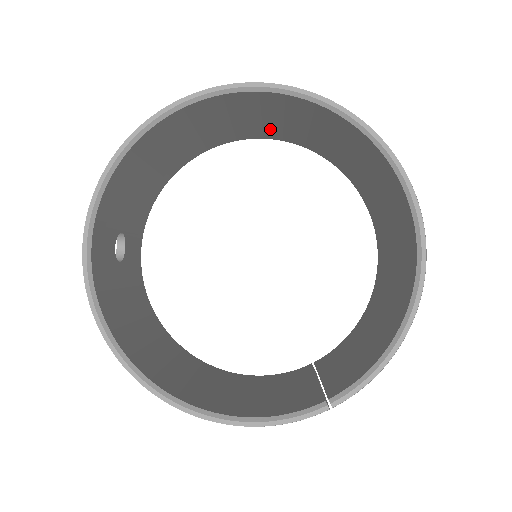
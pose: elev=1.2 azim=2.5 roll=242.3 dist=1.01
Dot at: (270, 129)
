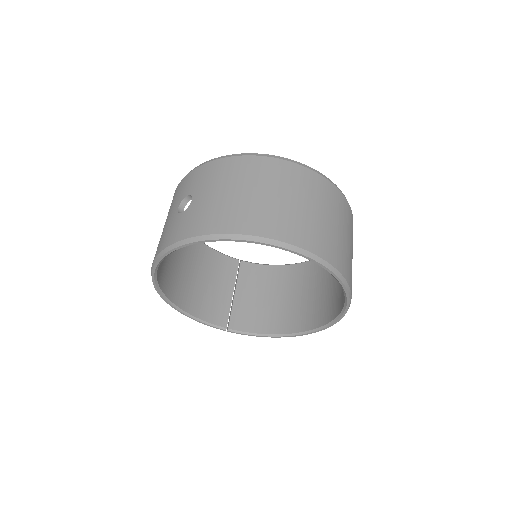
Dot at: occluded
